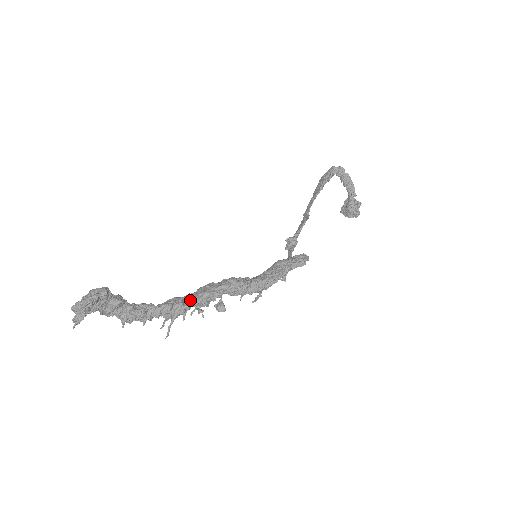
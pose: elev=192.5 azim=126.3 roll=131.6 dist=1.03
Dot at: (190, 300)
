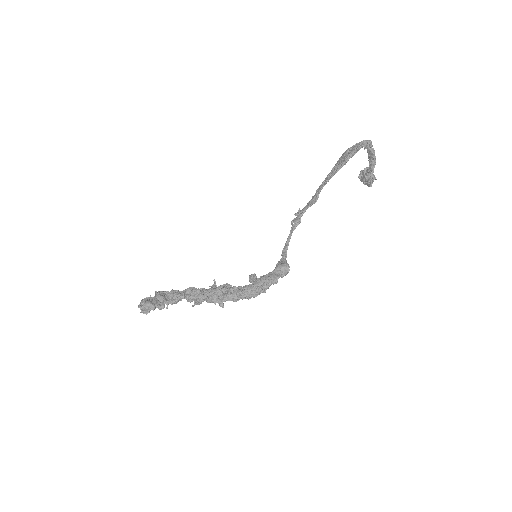
Dot at: (204, 300)
